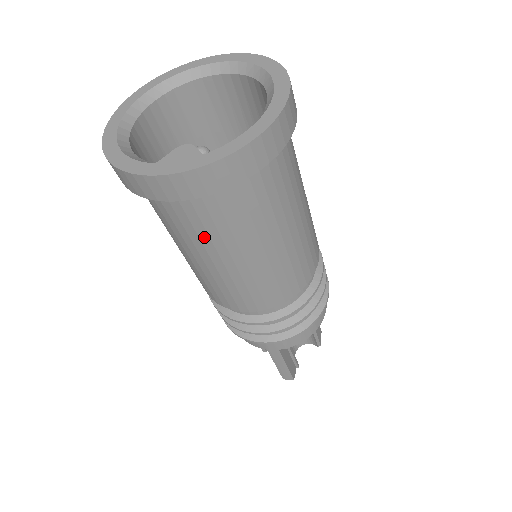
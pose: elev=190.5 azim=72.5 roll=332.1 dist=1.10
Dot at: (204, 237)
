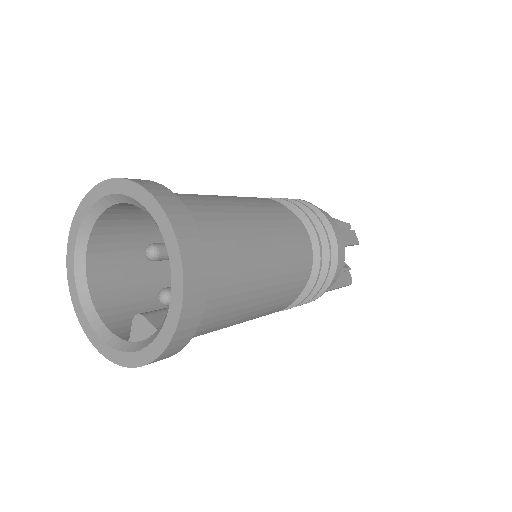
Dot at: (203, 334)
